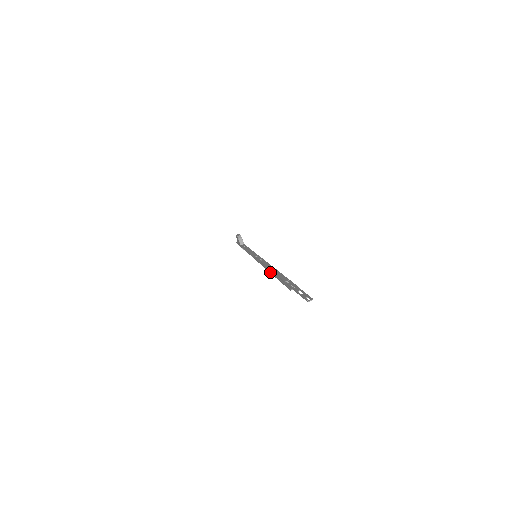
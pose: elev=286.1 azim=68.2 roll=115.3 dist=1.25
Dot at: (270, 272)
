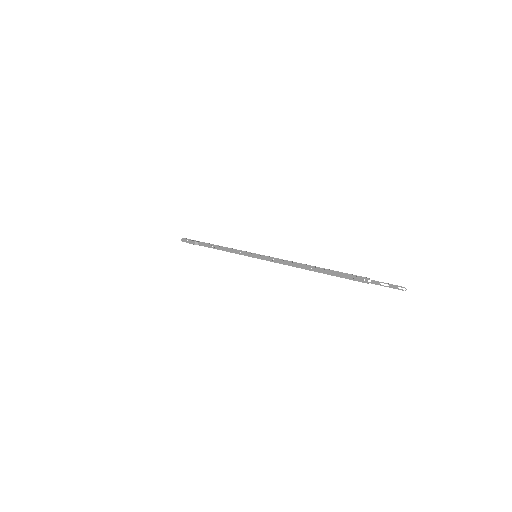
Dot at: occluded
